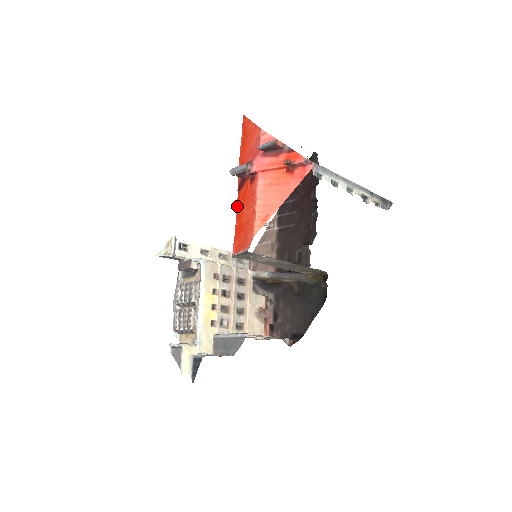
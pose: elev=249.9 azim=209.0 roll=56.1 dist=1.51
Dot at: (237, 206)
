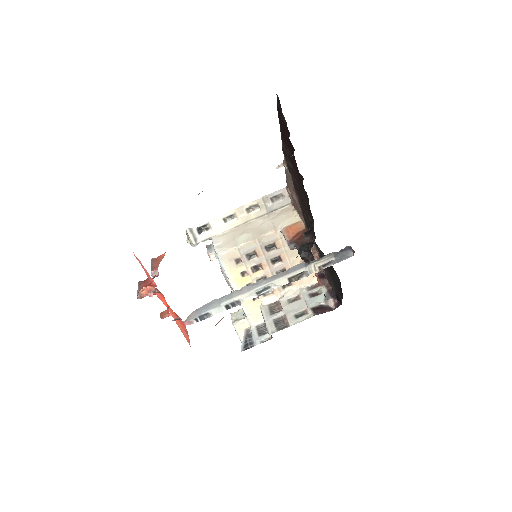
Dot at: occluded
